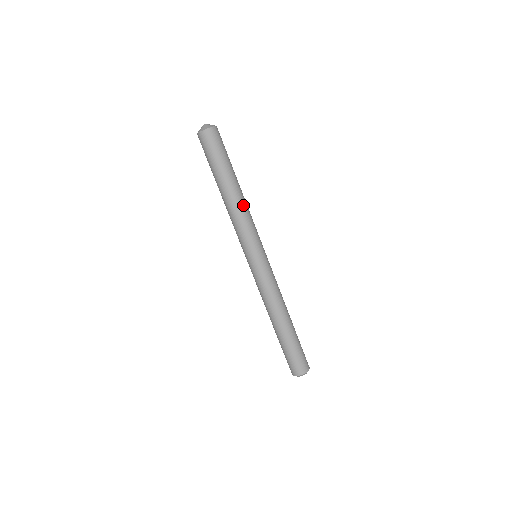
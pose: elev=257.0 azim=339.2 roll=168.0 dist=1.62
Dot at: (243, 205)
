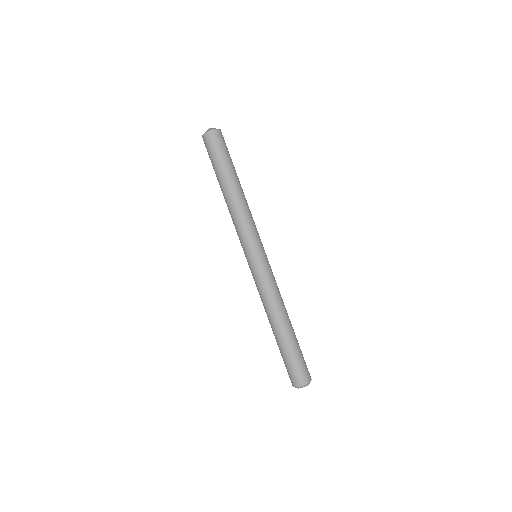
Dot at: (237, 205)
